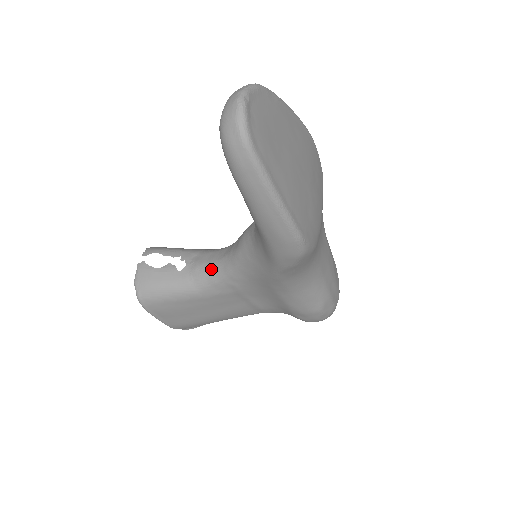
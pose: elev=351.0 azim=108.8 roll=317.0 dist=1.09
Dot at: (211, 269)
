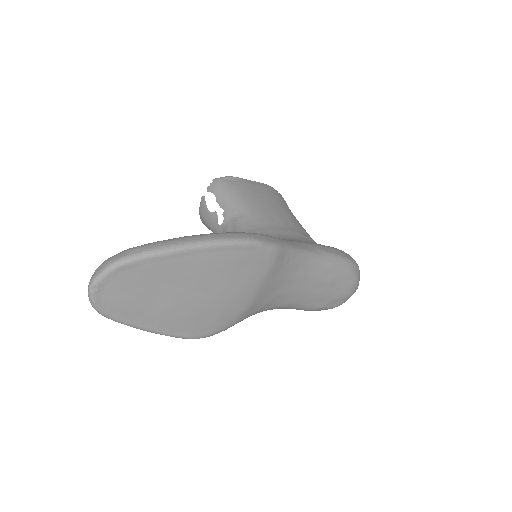
Dot at: occluded
